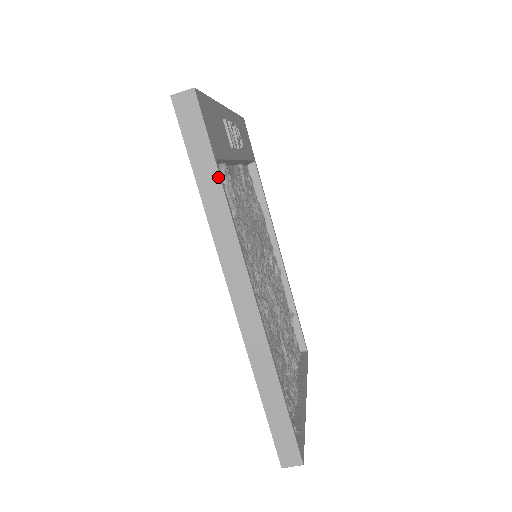
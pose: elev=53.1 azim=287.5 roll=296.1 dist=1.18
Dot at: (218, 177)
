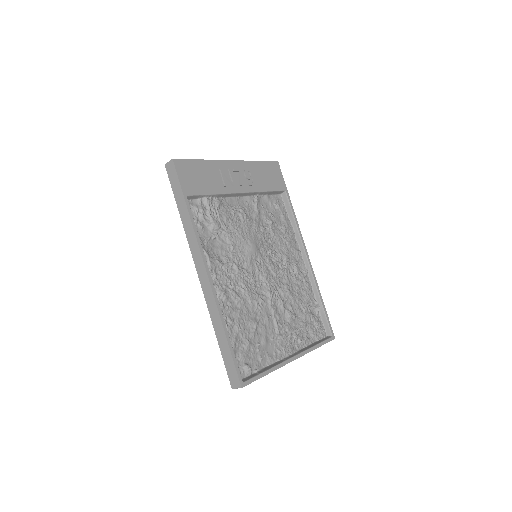
Dot at: (186, 206)
